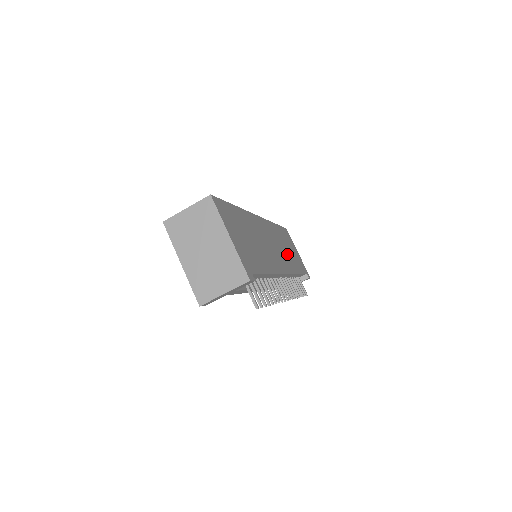
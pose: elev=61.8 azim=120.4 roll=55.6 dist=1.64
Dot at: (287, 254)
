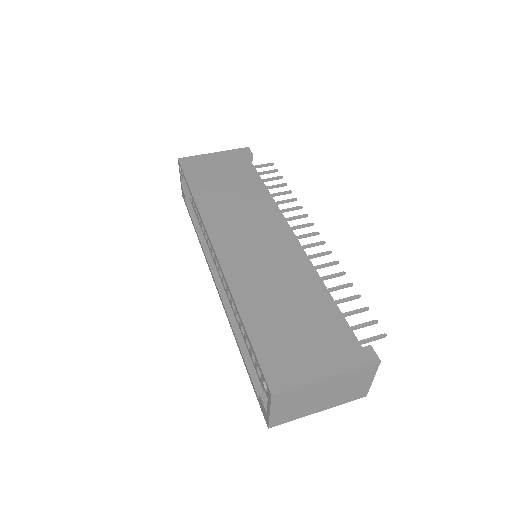
Dot at: (242, 197)
